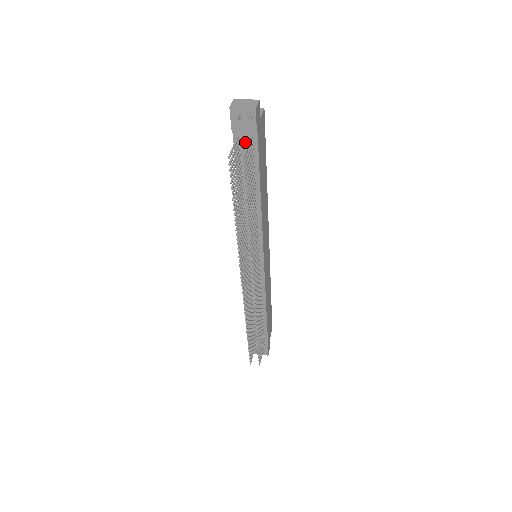
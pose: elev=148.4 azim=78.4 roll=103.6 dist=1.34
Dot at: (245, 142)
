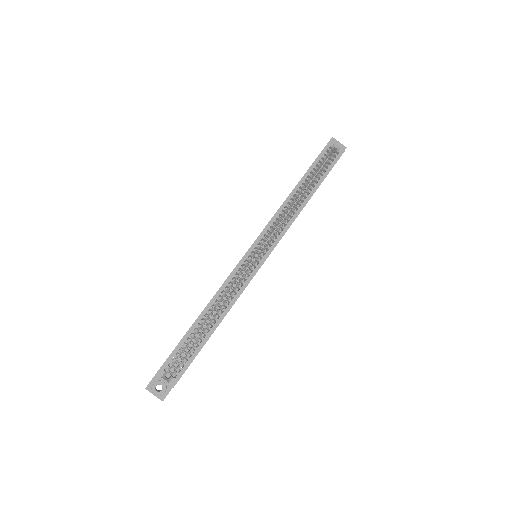
Dot at: occluded
